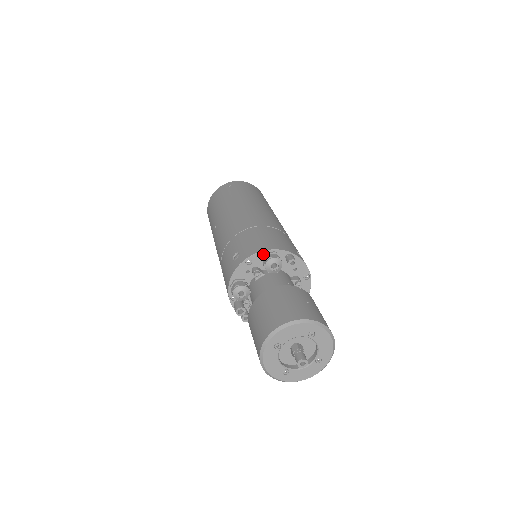
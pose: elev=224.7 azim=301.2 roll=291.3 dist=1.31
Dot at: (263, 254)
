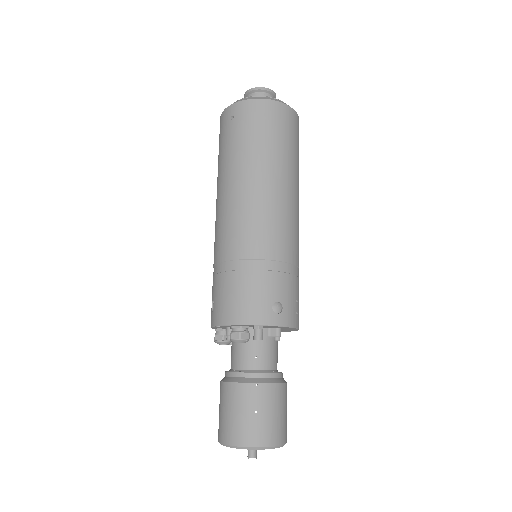
Dot at: (229, 326)
